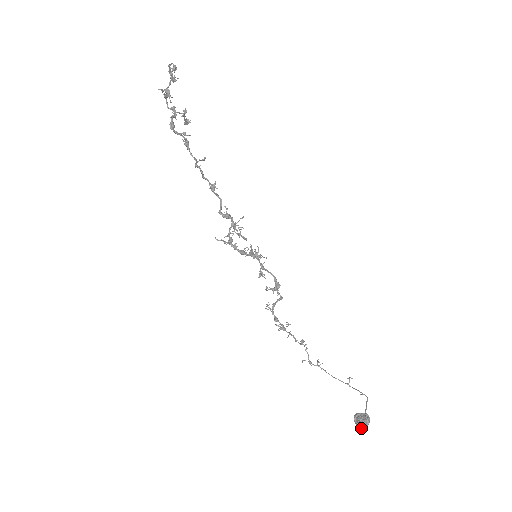
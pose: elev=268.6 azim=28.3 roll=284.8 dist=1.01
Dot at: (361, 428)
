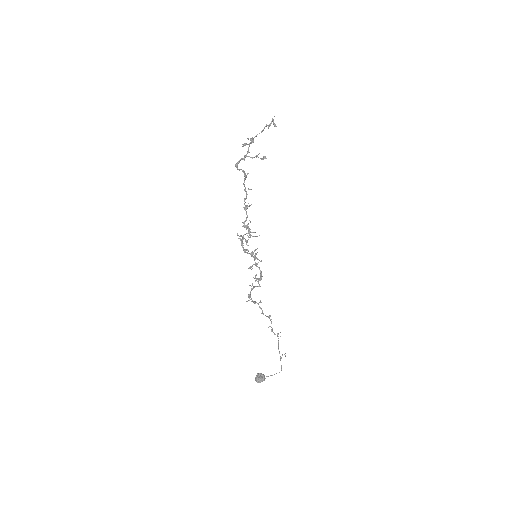
Dot at: occluded
